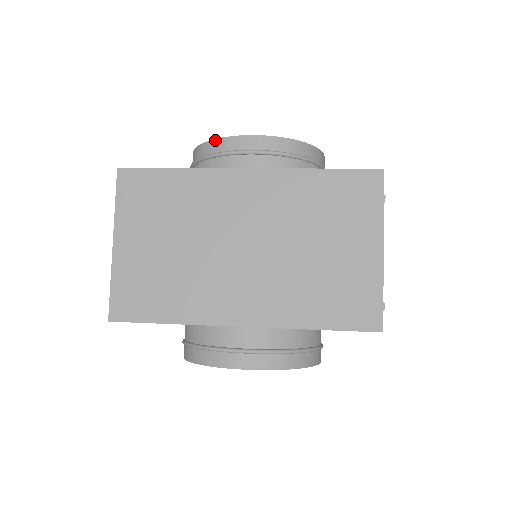
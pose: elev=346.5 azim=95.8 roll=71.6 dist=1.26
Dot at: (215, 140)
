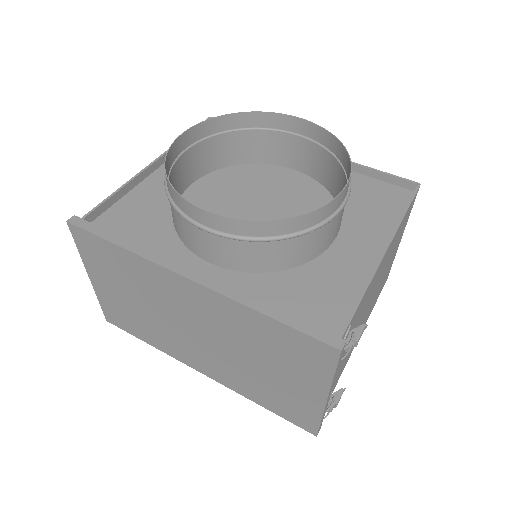
Dot at: (171, 187)
